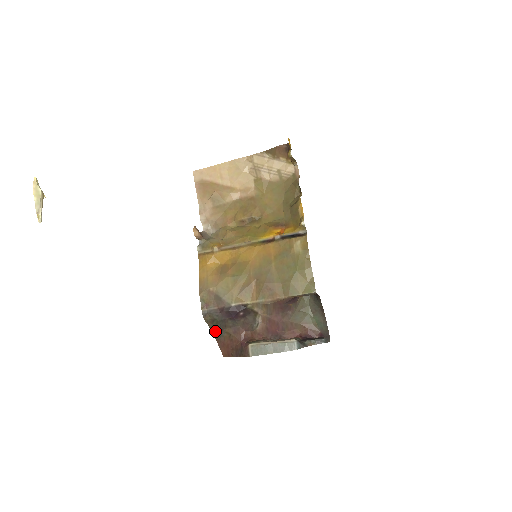
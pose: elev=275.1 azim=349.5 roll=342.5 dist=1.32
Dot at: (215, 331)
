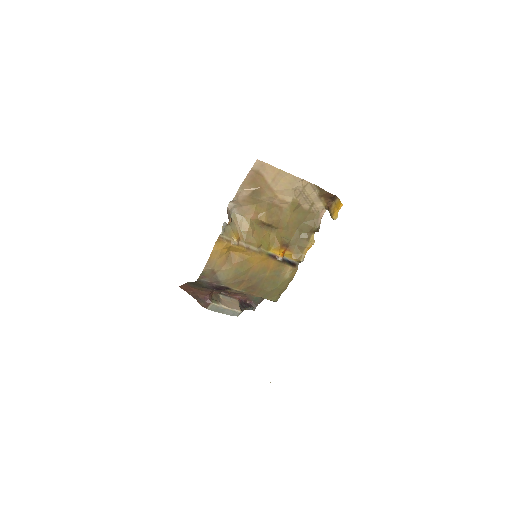
Dot at: (192, 283)
